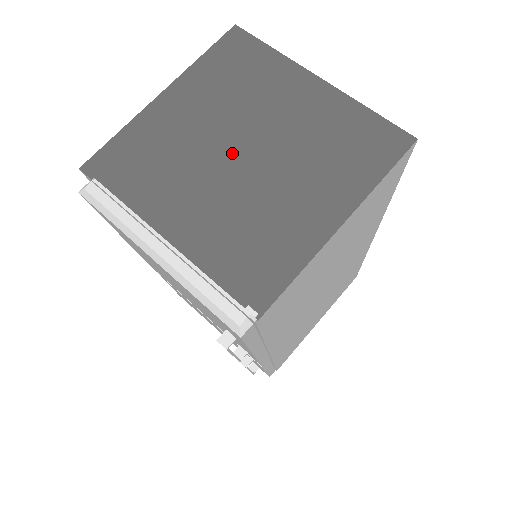
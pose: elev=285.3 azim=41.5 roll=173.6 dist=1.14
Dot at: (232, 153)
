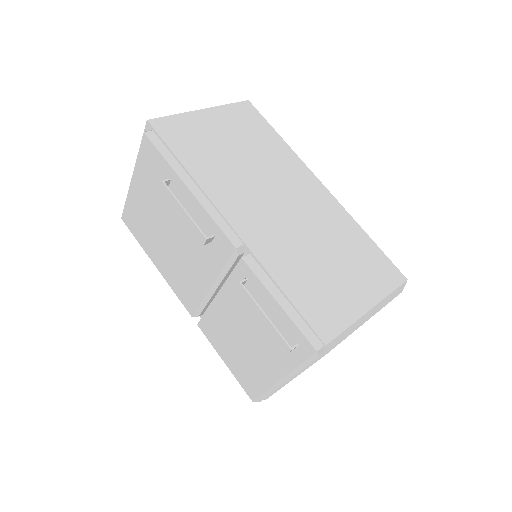
Dot at: occluded
